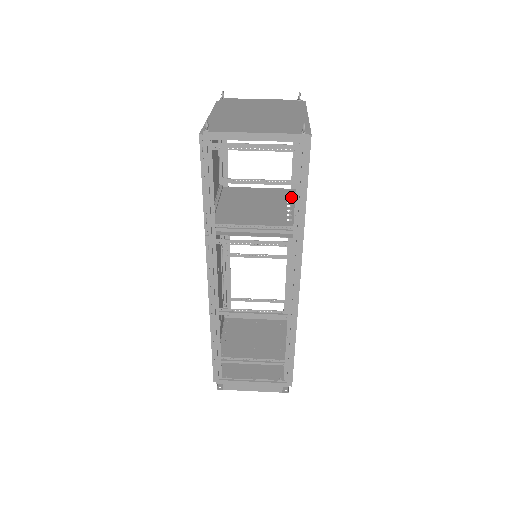
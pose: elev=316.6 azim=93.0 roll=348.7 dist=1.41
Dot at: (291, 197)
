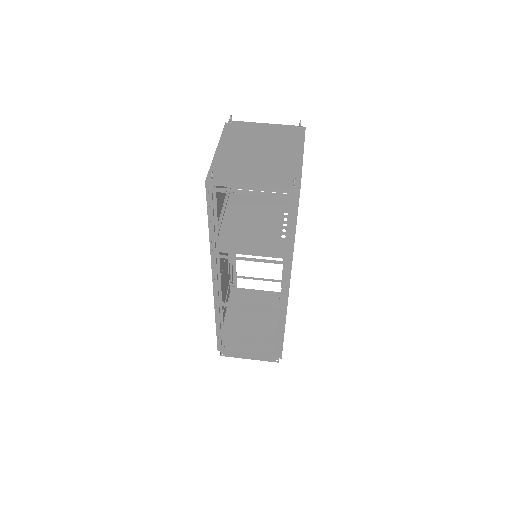
Dot at: occluded
